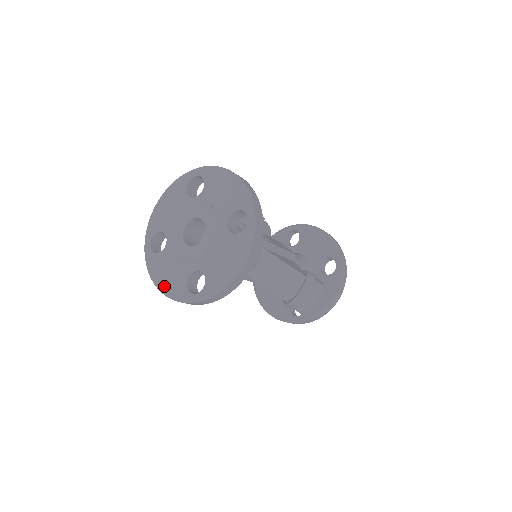
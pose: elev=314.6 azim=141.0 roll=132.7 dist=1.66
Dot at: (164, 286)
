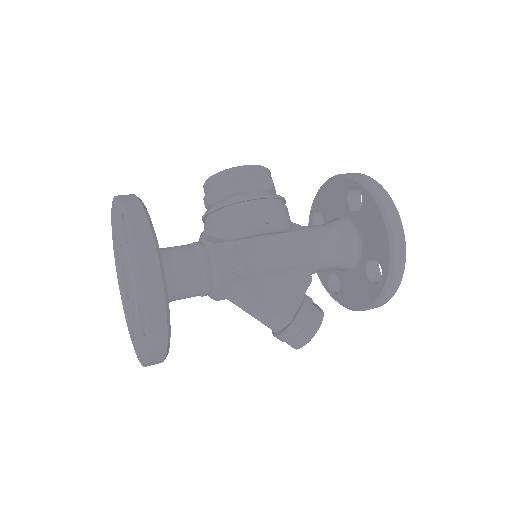
Dot at: (121, 298)
